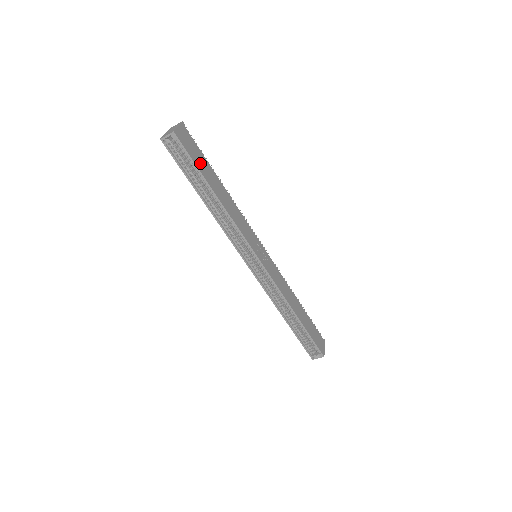
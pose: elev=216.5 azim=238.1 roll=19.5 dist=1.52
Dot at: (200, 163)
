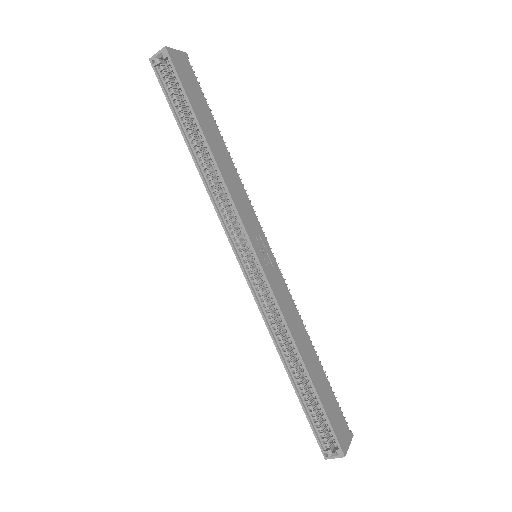
Dot at: (195, 100)
